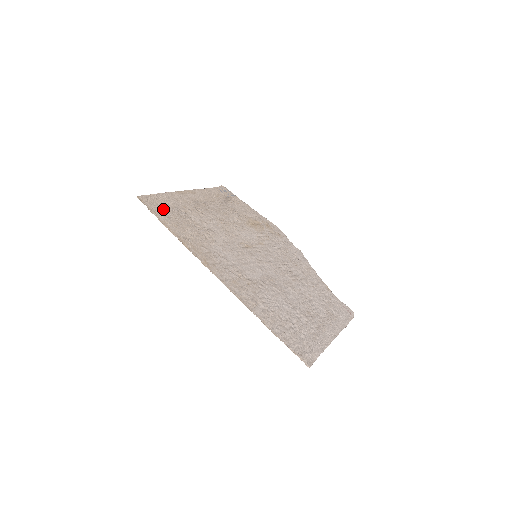
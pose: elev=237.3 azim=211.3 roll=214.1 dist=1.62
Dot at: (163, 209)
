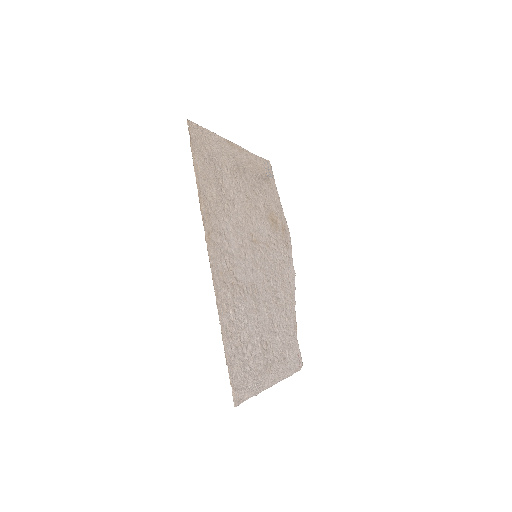
Dot at: (204, 151)
